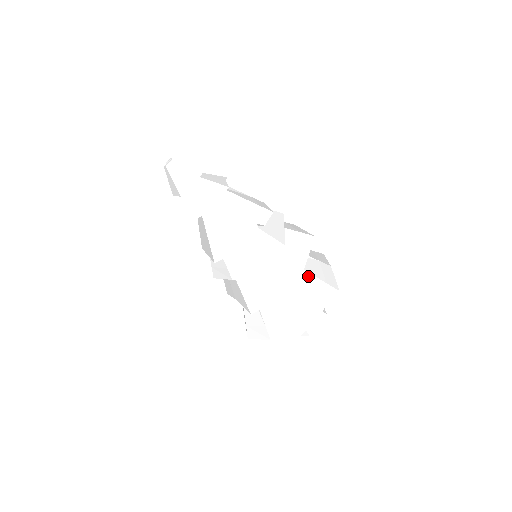
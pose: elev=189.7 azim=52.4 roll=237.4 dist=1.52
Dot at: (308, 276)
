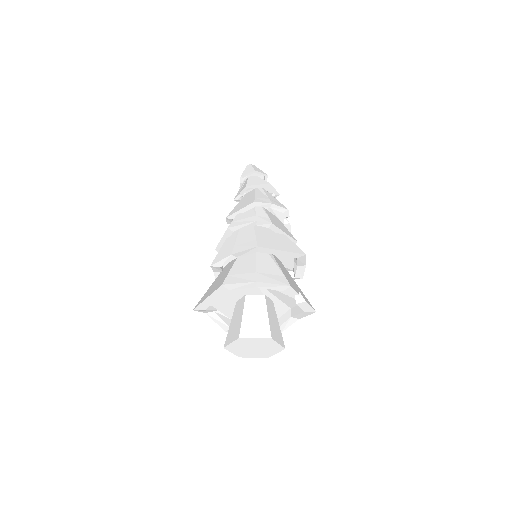
Dot at: (296, 284)
